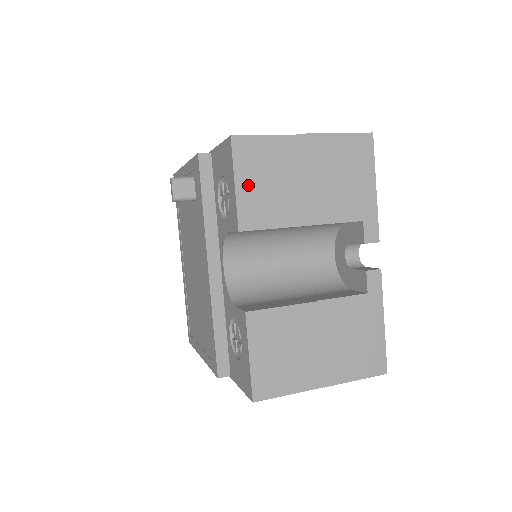
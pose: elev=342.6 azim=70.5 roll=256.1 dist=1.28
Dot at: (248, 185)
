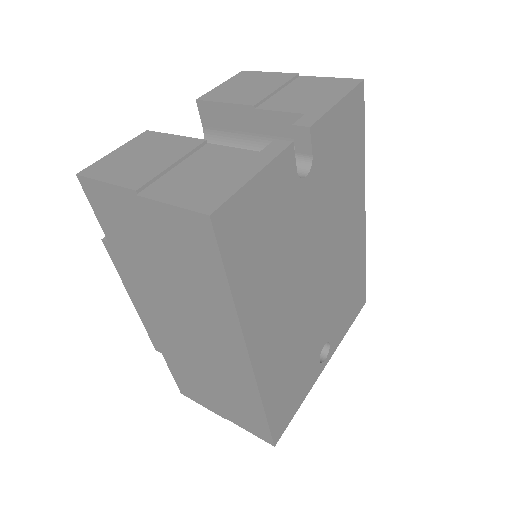
Dot at: (228, 86)
